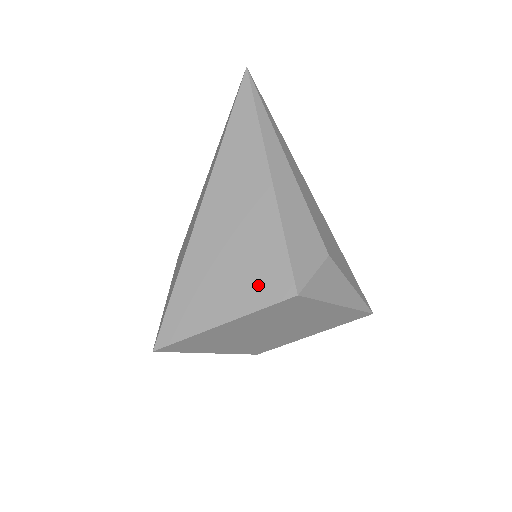
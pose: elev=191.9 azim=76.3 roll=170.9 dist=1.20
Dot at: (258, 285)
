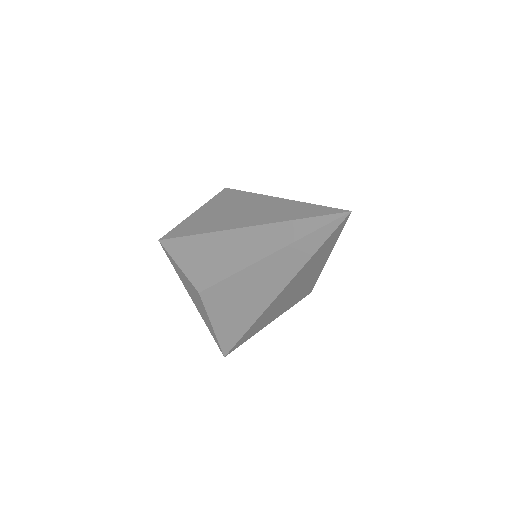
Dot at: occluded
